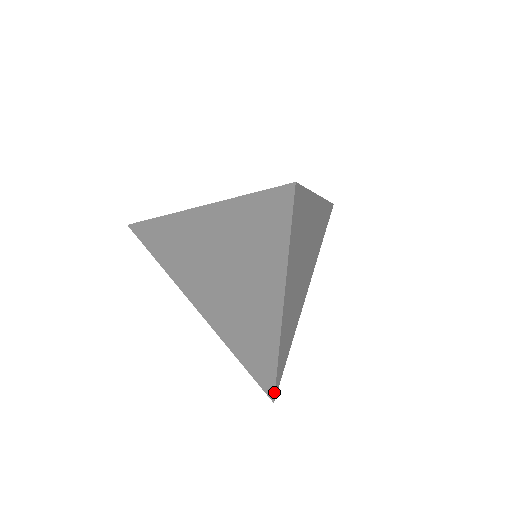
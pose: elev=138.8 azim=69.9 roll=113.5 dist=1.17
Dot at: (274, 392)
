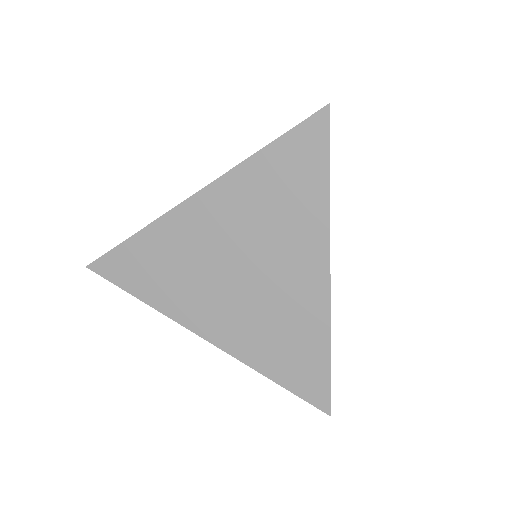
Dot at: (330, 398)
